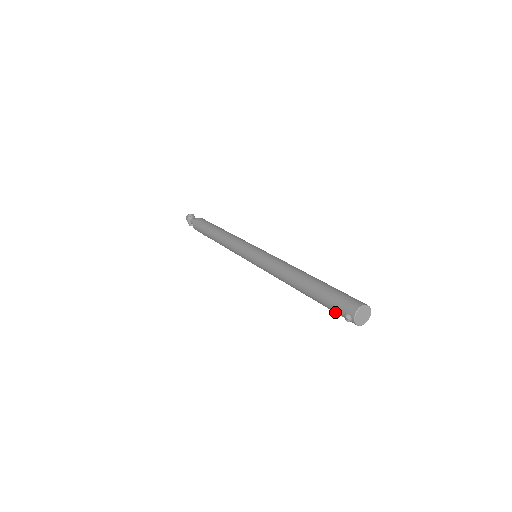
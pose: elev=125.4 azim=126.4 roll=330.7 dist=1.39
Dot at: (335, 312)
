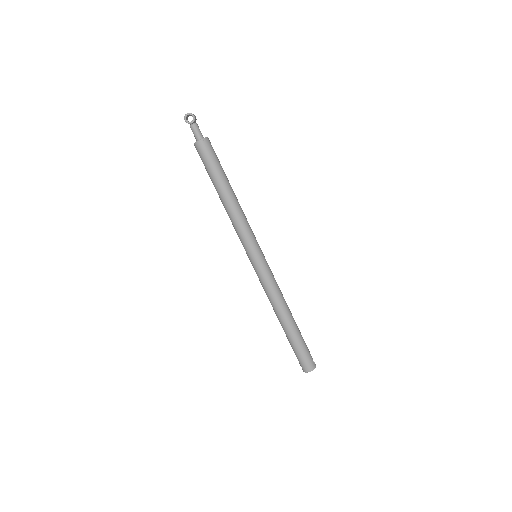
Dot at: occluded
